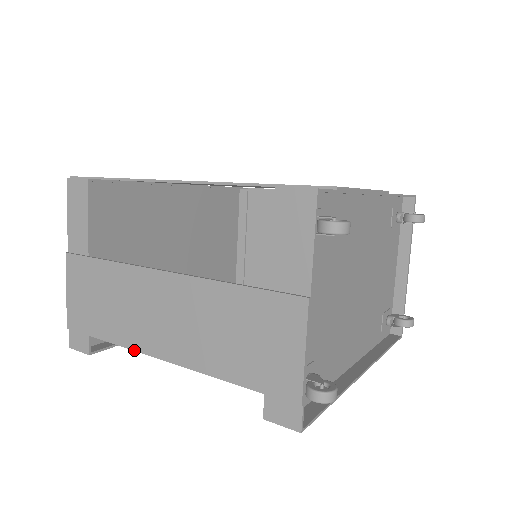
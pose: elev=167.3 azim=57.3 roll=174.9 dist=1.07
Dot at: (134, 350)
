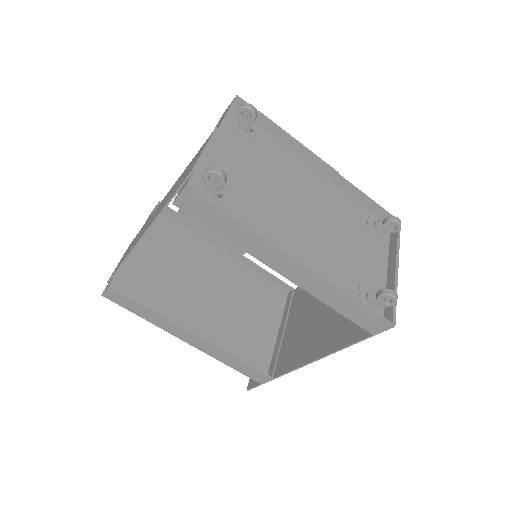
Dot at: (131, 250)
